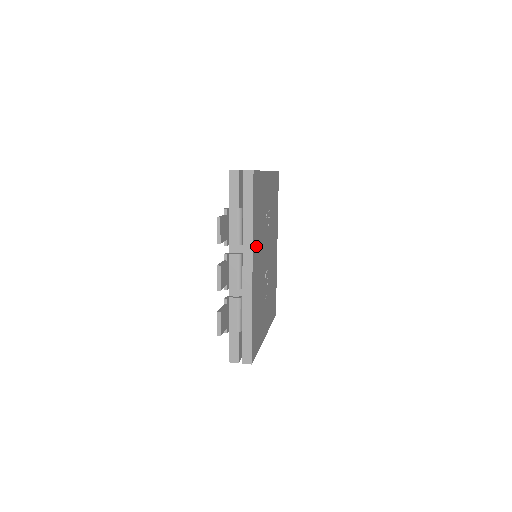
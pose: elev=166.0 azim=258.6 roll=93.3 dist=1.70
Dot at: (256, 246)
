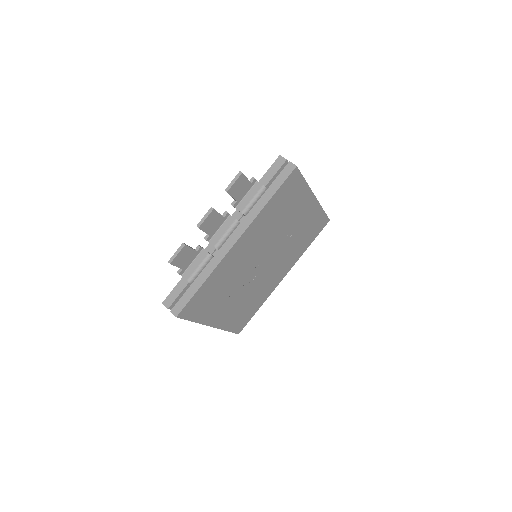
Dot at: (256, 230)
